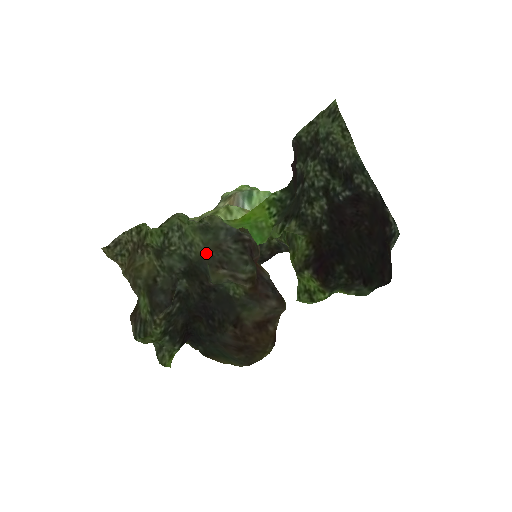
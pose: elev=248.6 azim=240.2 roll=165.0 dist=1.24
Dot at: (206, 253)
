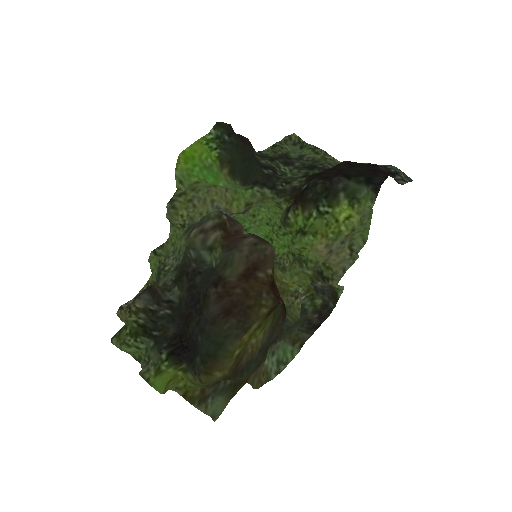
Dot at: occluded
